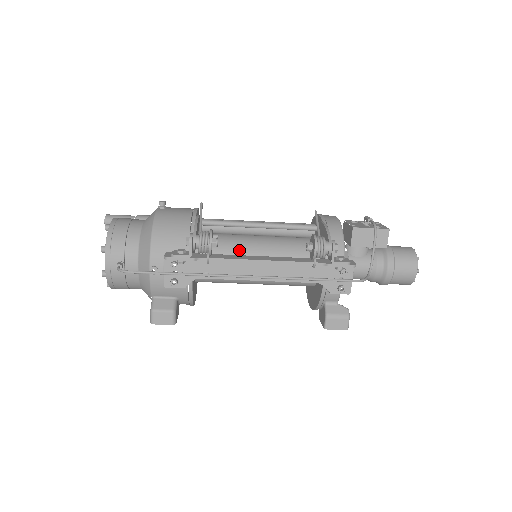
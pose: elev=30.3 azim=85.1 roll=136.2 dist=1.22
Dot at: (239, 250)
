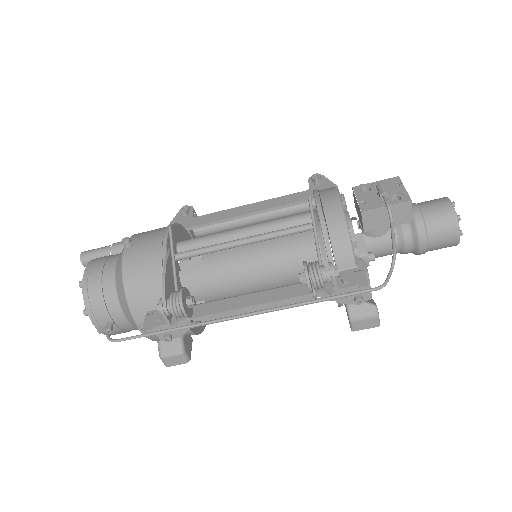
Dot at: (229, 272)
